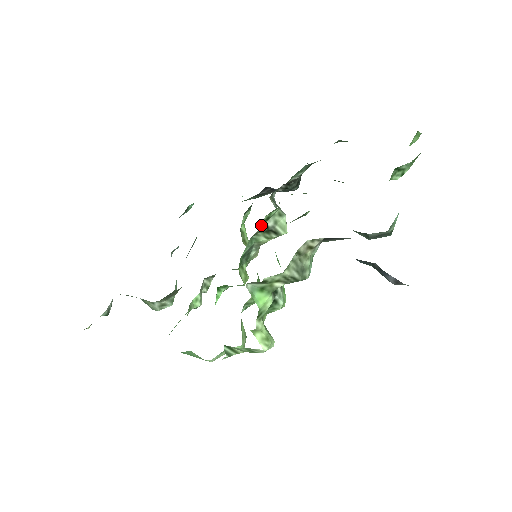
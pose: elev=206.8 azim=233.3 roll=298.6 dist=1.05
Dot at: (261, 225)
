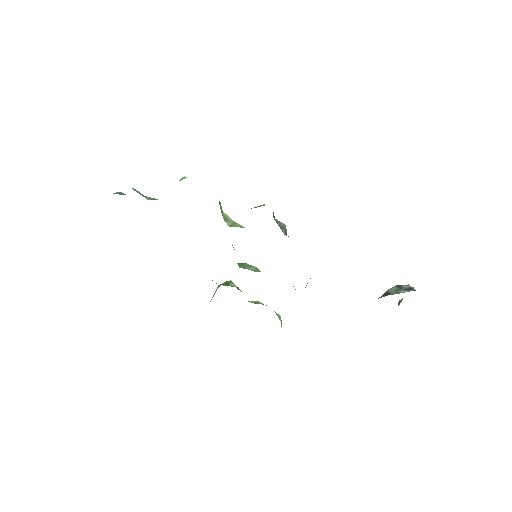
Dot at: occluded
